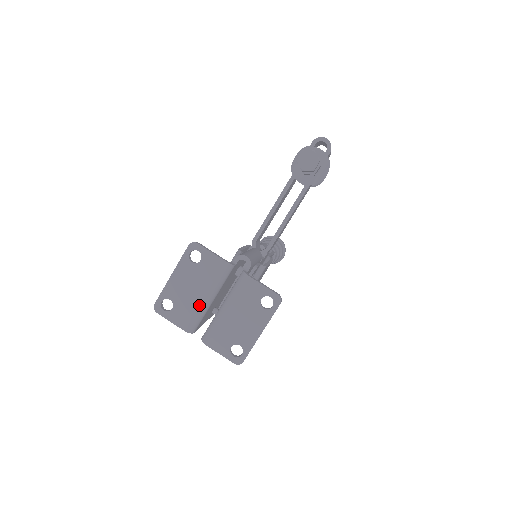
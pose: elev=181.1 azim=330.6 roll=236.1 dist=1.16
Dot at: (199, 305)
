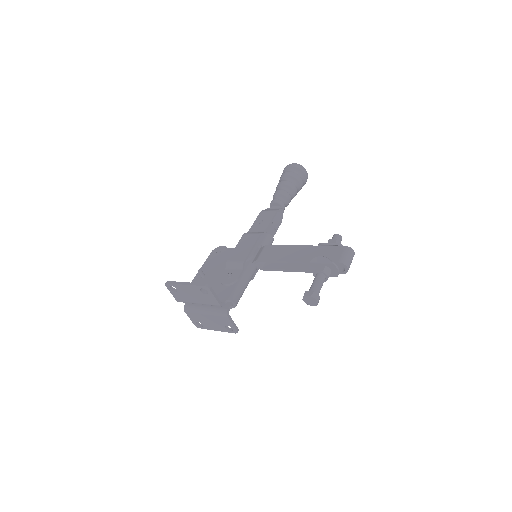
Dot at: (192, 302)
